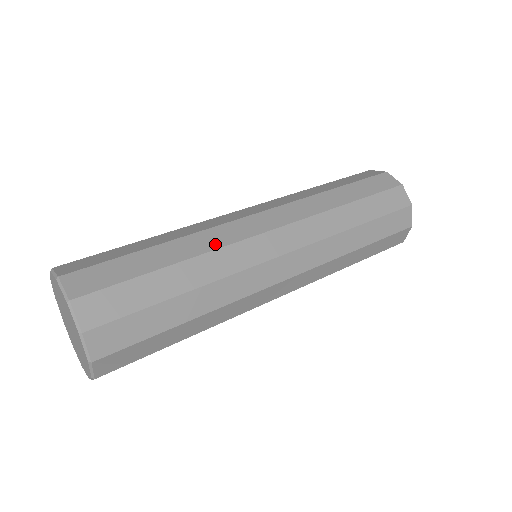
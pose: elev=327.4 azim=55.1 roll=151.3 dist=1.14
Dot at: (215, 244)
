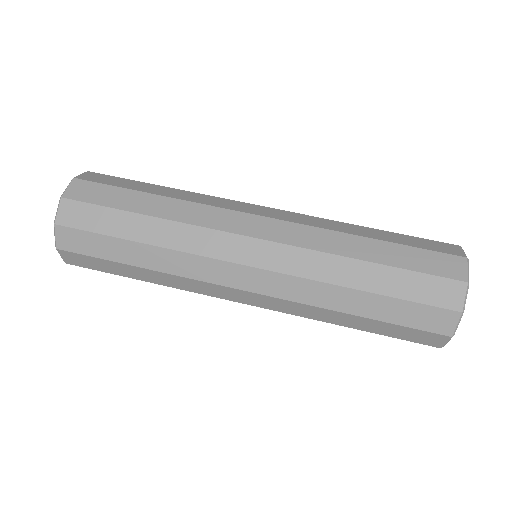
Dot at: (202, 201)
